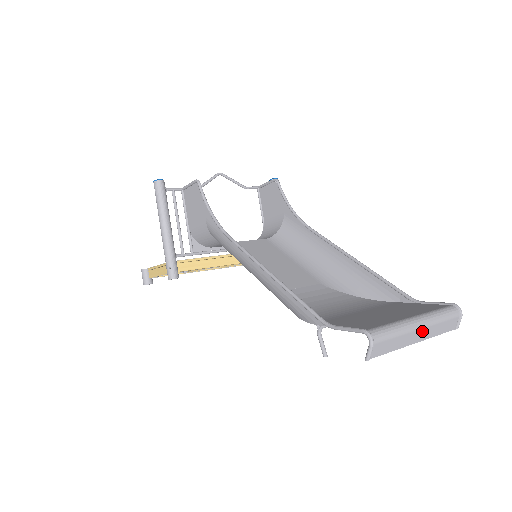
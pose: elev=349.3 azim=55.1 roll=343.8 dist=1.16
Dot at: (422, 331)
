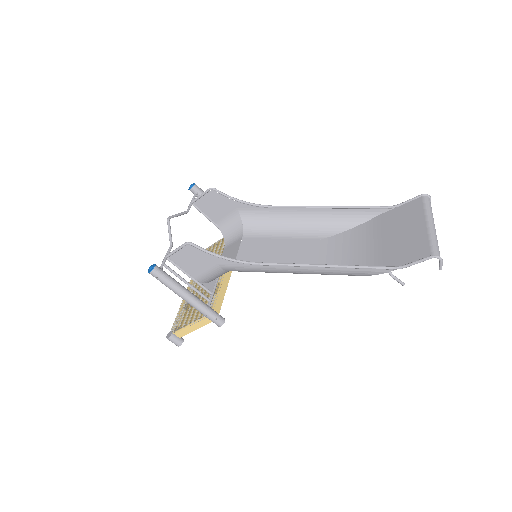
Dot at: occluded
